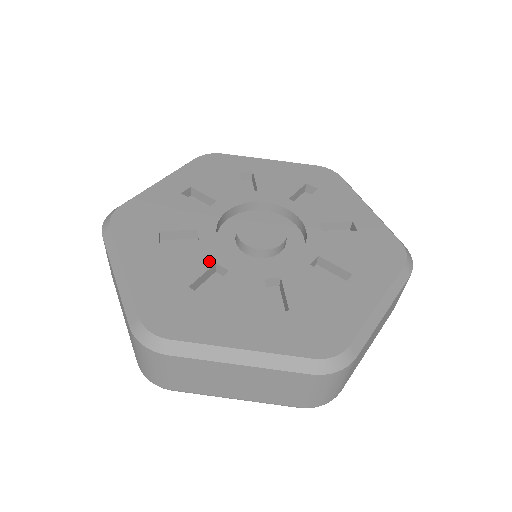
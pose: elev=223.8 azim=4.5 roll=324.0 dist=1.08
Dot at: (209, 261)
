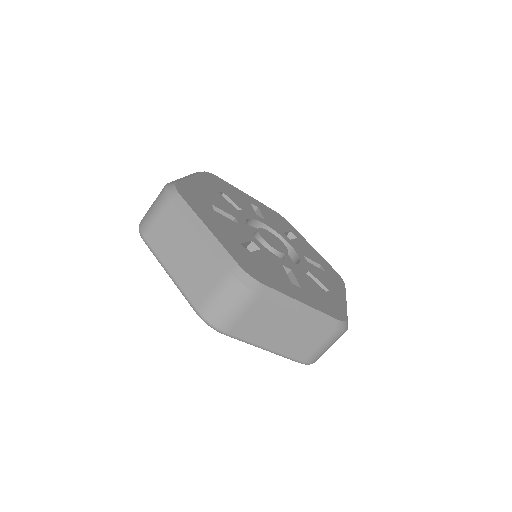
Dot at: (233, 214)
